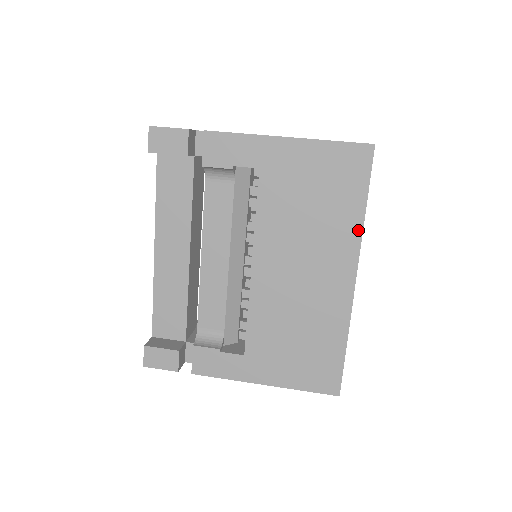
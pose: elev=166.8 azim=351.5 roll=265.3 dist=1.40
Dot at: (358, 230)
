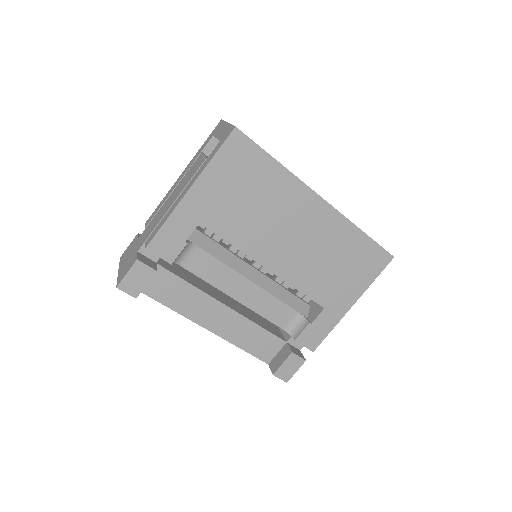
Dot at: (290, 177)
